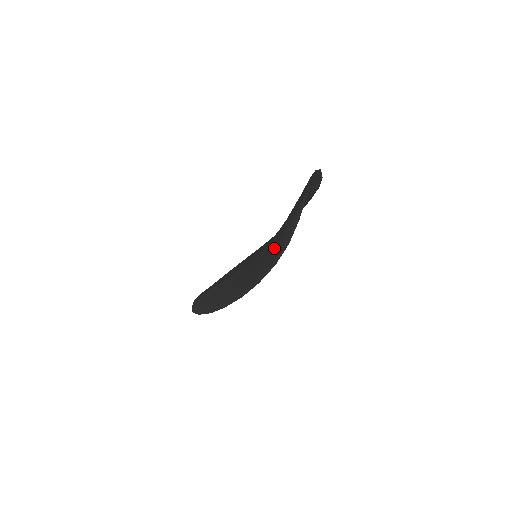
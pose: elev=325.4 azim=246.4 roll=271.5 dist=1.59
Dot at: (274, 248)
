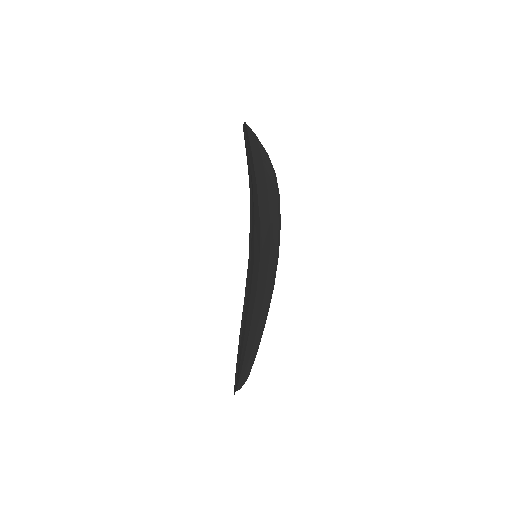
Dot at: occluded
